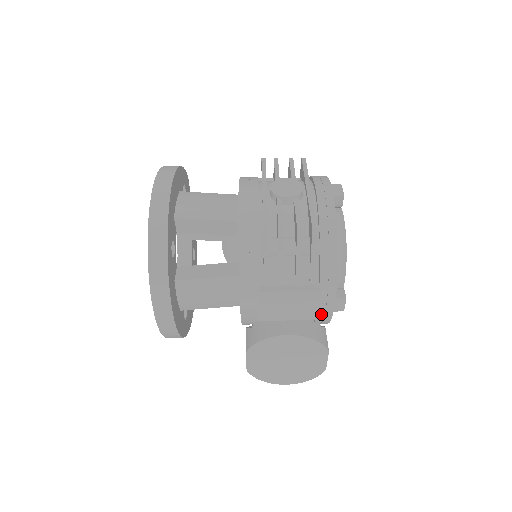
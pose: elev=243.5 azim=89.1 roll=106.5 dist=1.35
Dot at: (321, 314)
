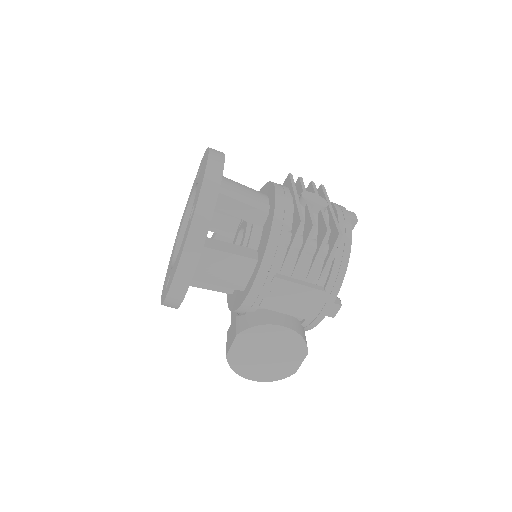
Dot at: (314, 316)
